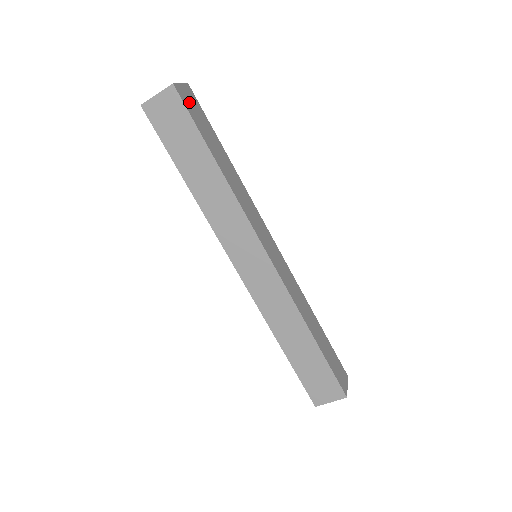
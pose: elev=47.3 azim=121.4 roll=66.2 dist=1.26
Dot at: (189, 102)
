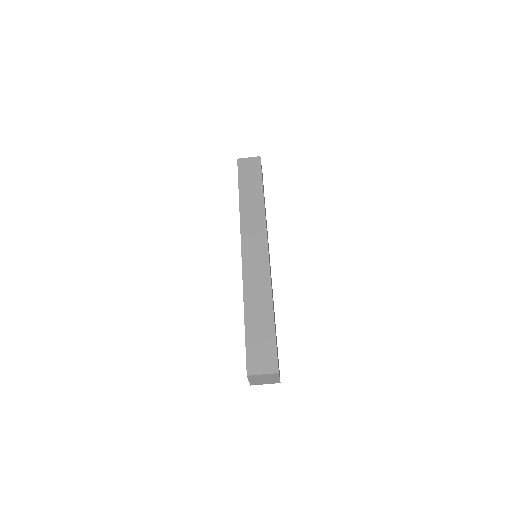
Dot at: occluded
